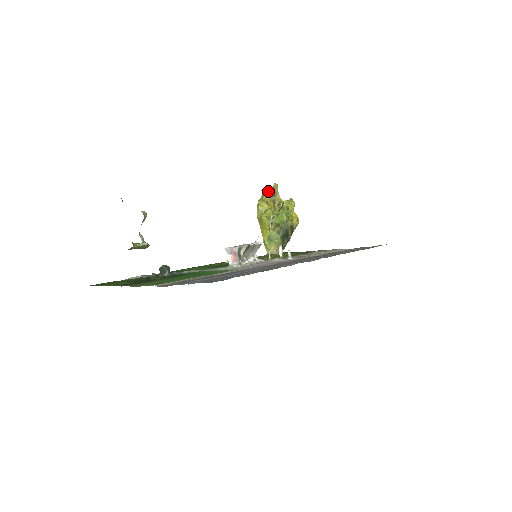
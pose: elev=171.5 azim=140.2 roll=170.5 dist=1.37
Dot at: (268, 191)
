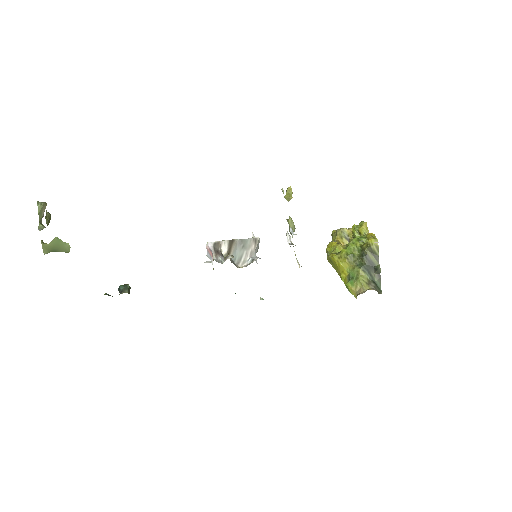
Dot at: (336, 230)
